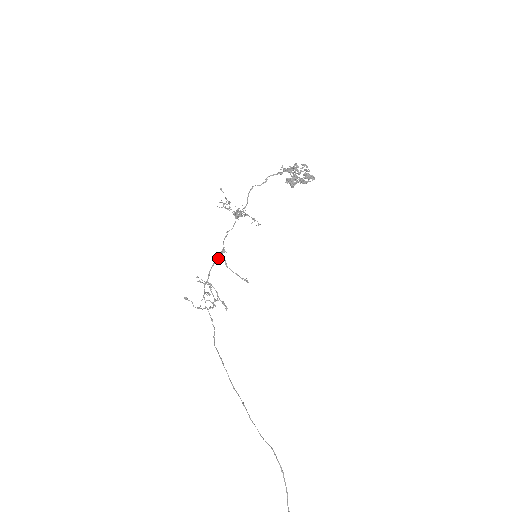
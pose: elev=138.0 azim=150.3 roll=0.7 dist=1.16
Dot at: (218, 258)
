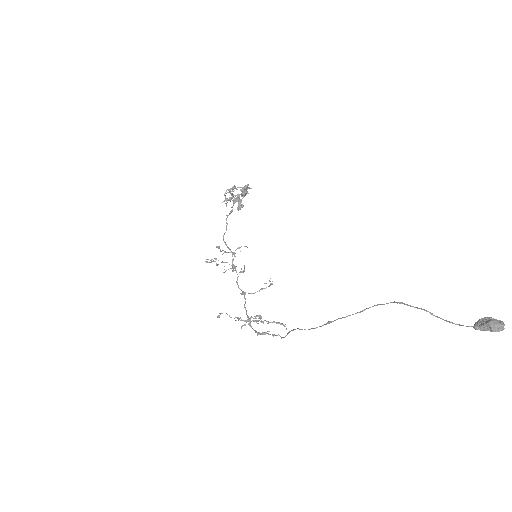
Dot at: occluded
